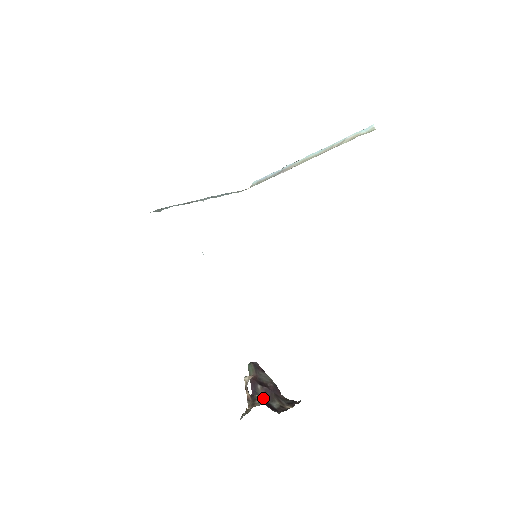
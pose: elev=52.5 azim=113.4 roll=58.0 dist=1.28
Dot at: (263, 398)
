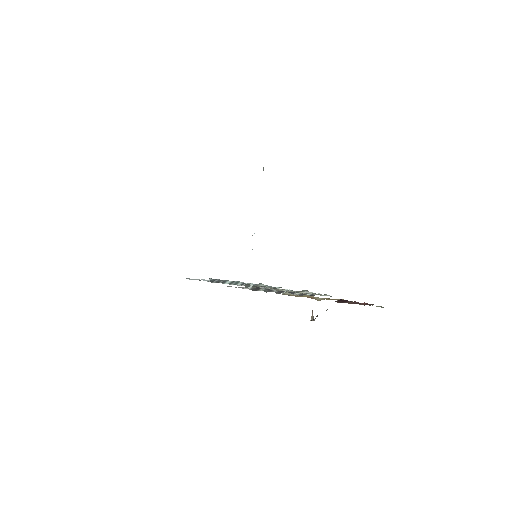
Dot at: occluded
